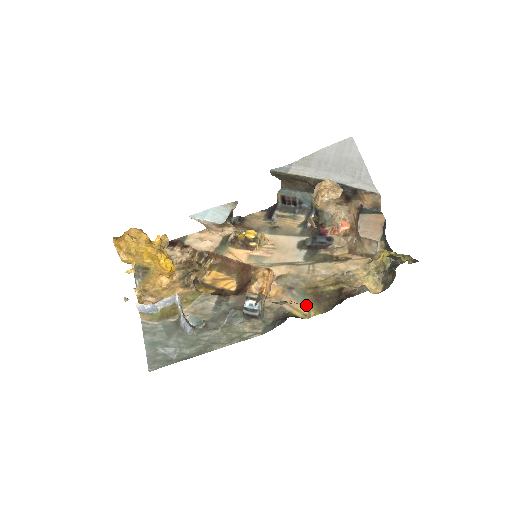
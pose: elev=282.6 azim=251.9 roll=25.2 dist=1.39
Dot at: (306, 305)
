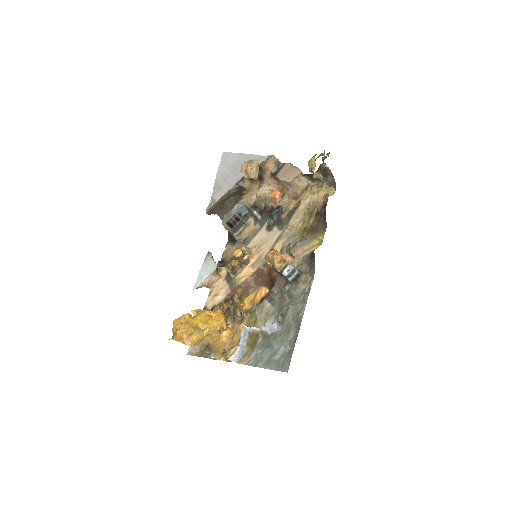
Dot at: (313, 240)
